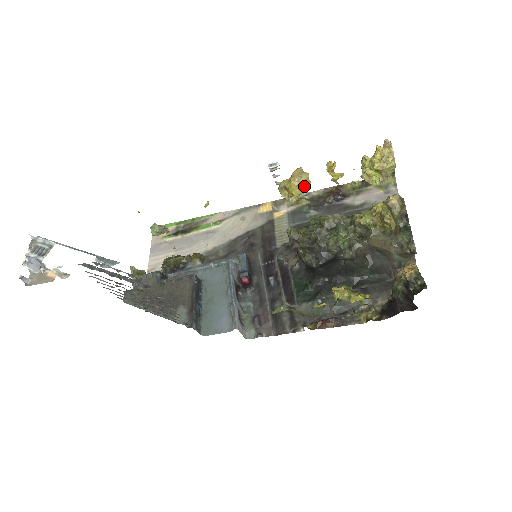
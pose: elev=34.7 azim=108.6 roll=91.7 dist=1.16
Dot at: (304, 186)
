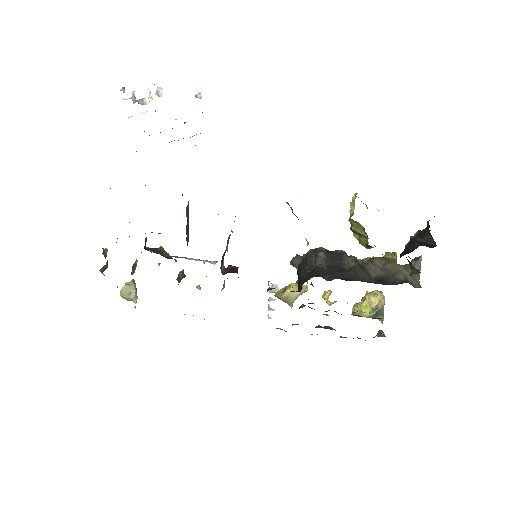
Dot at: (303, 286)
